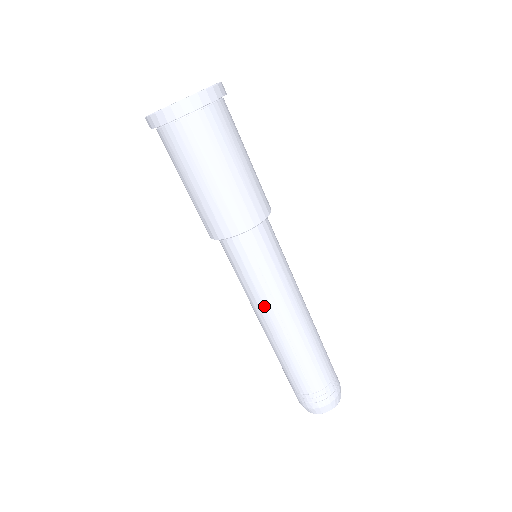
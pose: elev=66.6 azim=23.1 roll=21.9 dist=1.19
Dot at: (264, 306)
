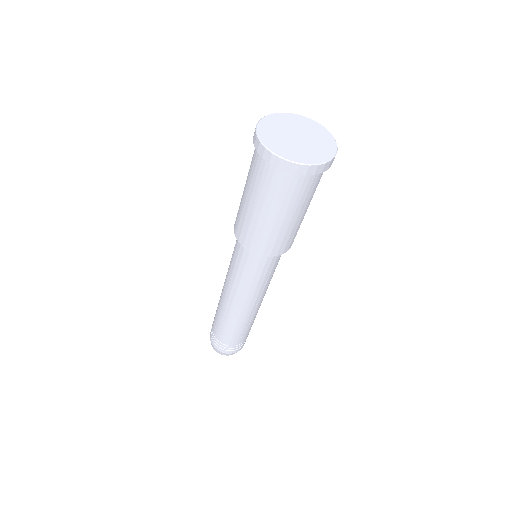
Dot at: (253, 297)
